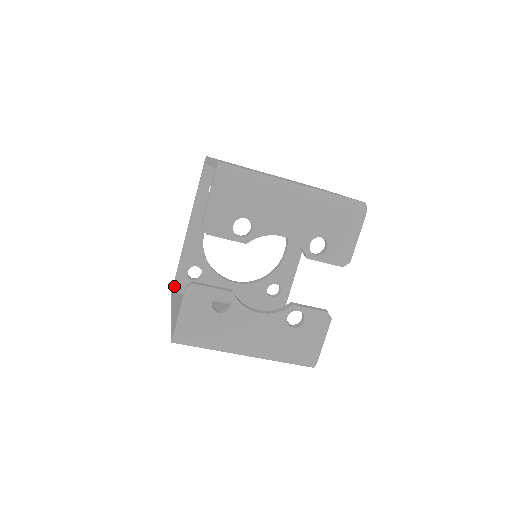
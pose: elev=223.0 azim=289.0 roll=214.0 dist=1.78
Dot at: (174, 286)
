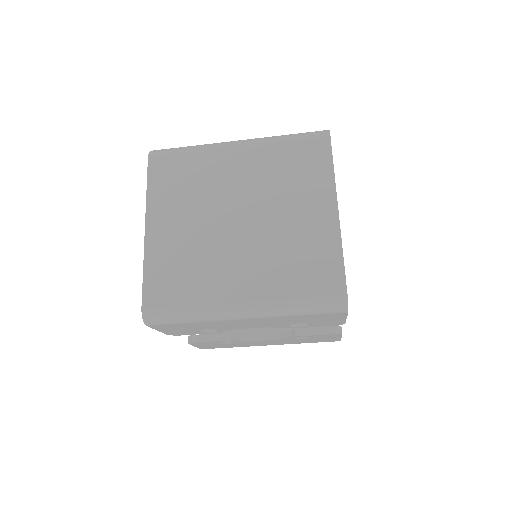
Dot at: occluded
